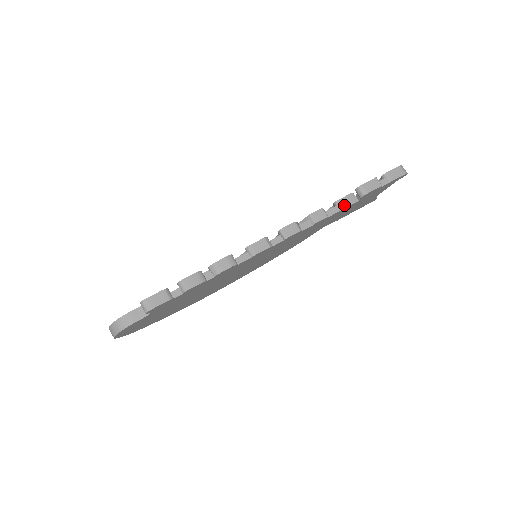
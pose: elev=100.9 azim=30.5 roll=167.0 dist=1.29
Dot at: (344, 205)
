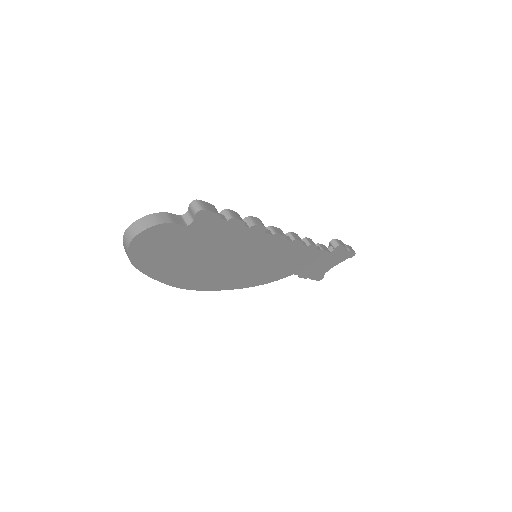
Dot at: (323, 248)
